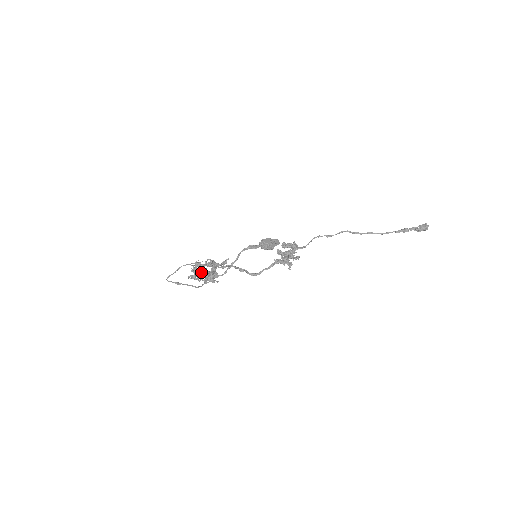
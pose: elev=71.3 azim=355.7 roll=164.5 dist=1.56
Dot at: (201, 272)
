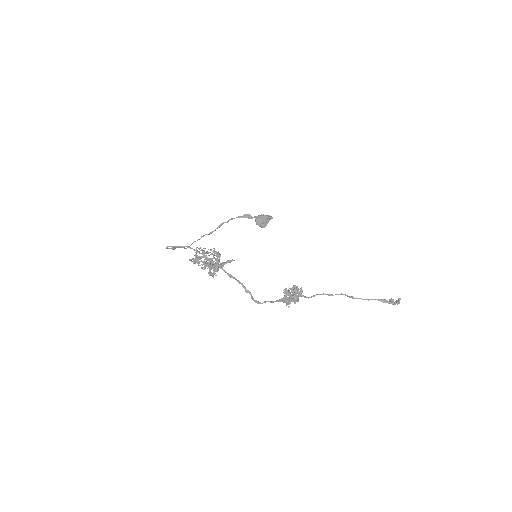
Dot at: (206, 265)
